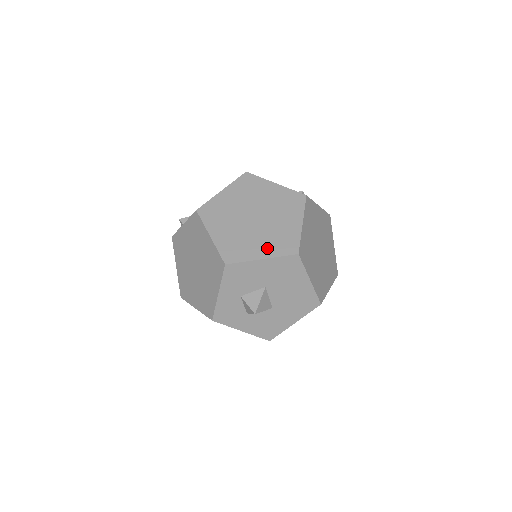
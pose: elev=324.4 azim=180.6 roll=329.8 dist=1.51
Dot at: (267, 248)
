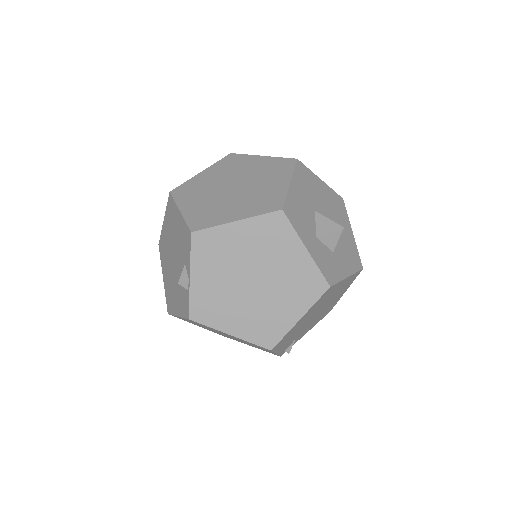
Dot at: (278, 178)
